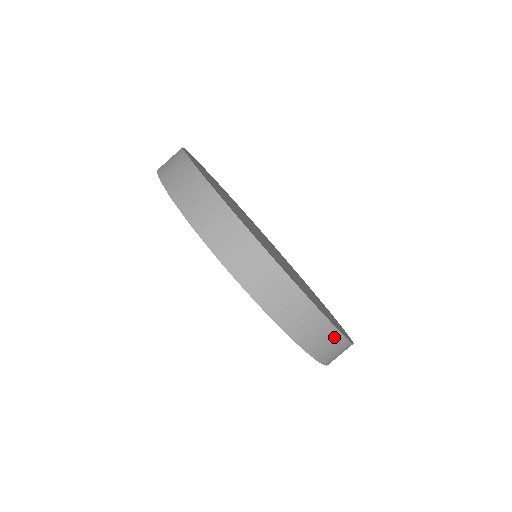
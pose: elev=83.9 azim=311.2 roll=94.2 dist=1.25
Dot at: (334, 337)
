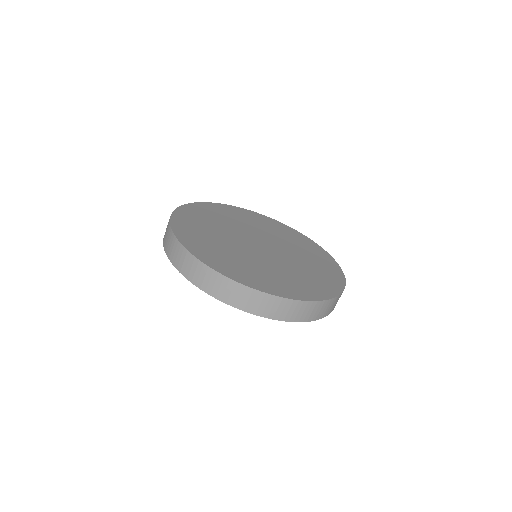
Dot at: occluded
